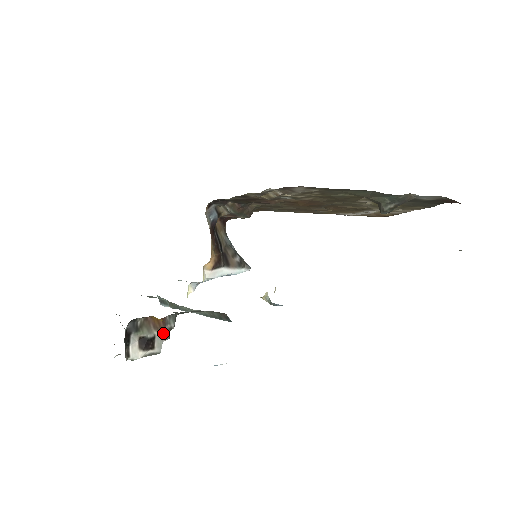
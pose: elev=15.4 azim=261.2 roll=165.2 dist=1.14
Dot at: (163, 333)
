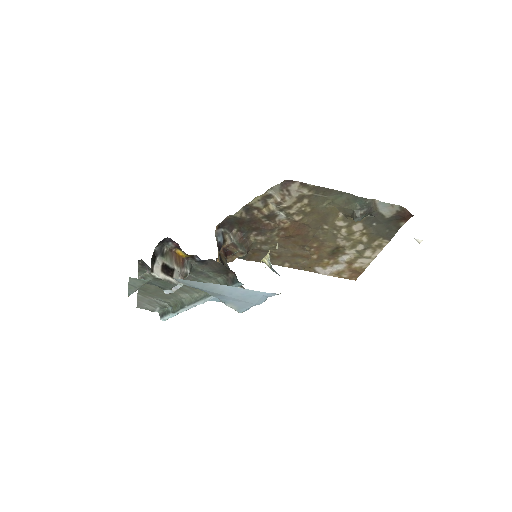
Dot at: (181, 272)
